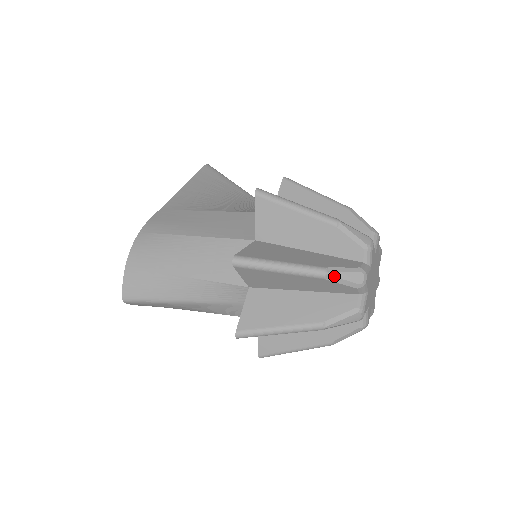
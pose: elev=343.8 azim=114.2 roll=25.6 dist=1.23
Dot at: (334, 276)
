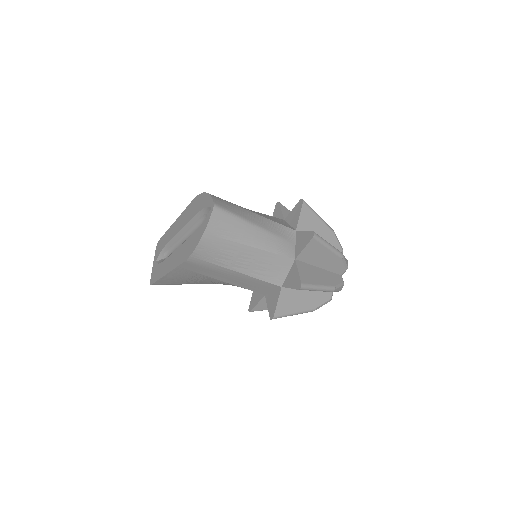
Dot at: occluded
